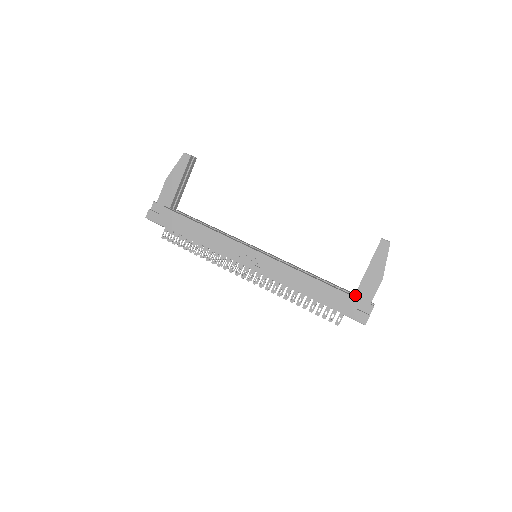
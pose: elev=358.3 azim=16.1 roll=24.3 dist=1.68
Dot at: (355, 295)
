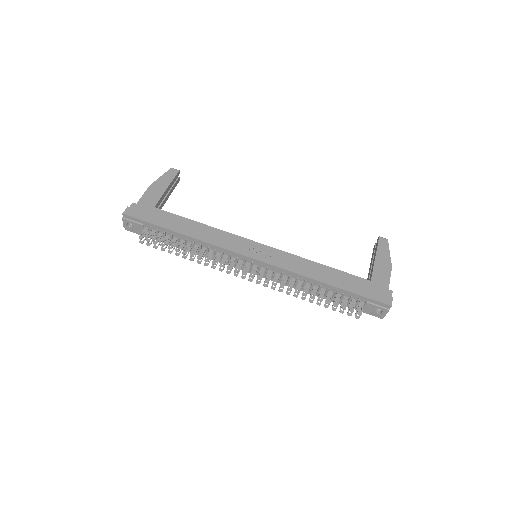
Dot at: (371, 282)
